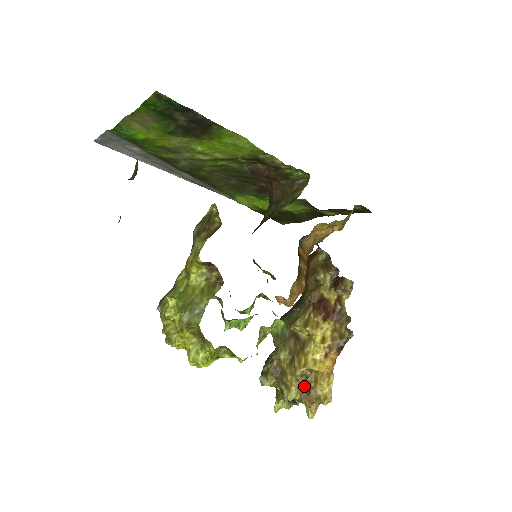
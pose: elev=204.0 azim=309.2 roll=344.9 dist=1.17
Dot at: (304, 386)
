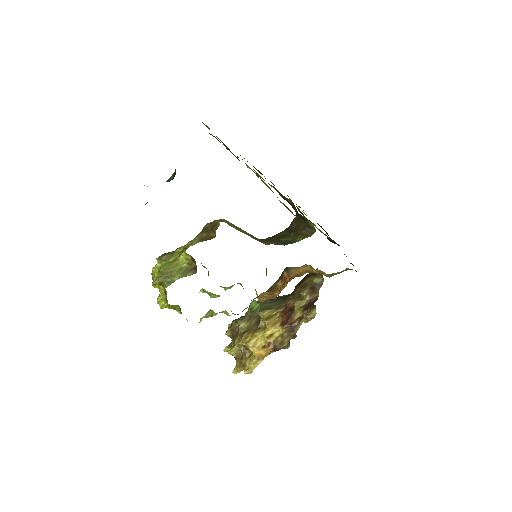
Dot at: (242, 352)
